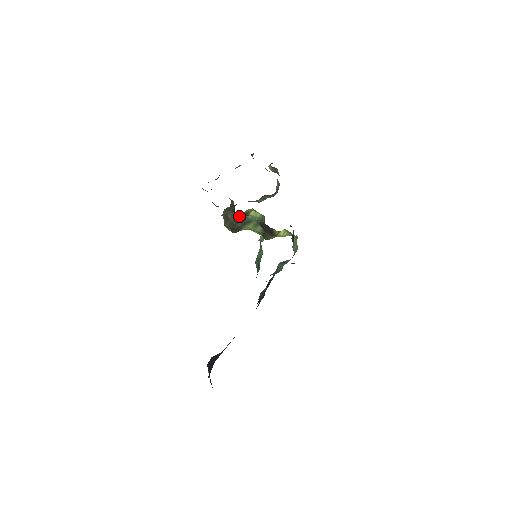
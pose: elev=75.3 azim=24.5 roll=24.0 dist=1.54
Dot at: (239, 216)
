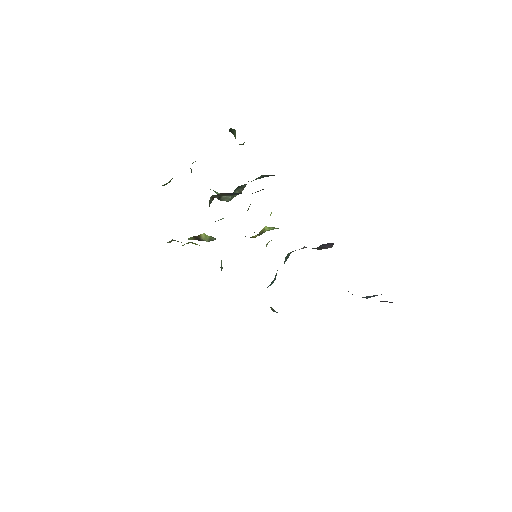
Dot at: occluded
